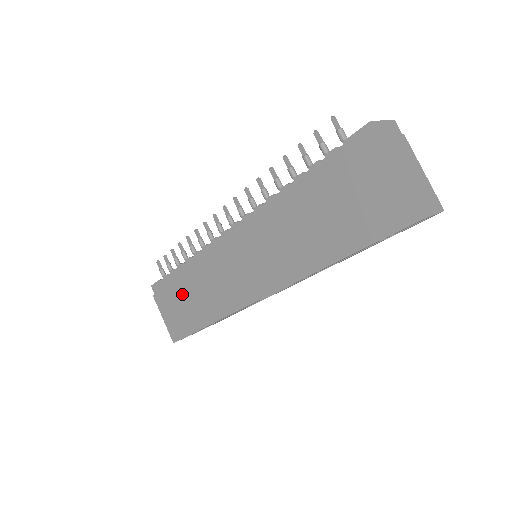
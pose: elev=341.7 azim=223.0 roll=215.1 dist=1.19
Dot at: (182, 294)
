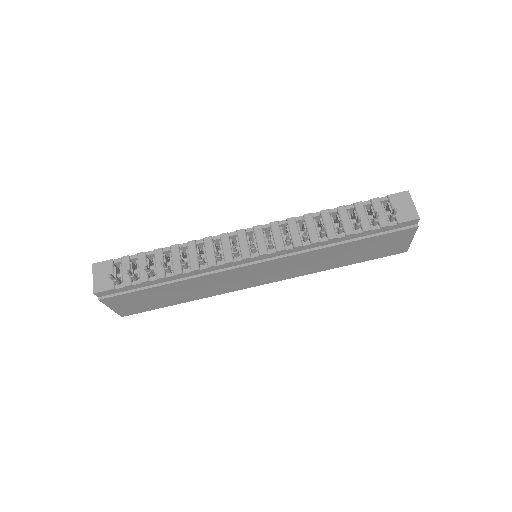
Dot at: (158, 294)
